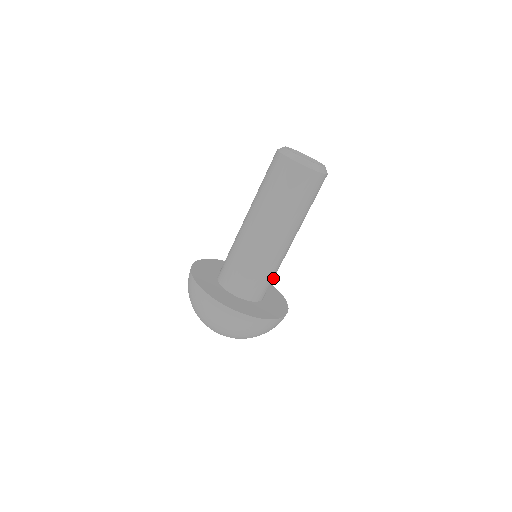
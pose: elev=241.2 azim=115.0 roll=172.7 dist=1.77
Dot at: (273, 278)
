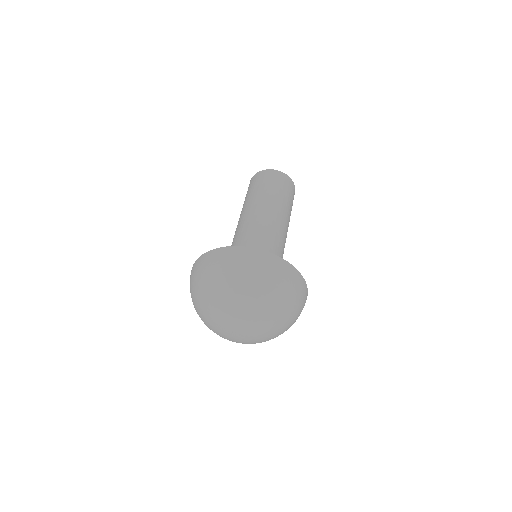
Dot at: occluded
